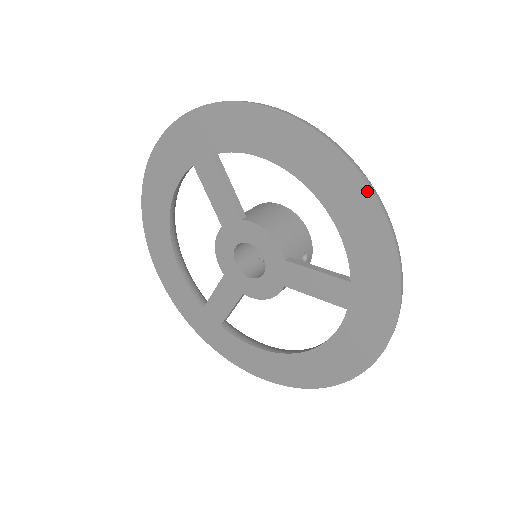
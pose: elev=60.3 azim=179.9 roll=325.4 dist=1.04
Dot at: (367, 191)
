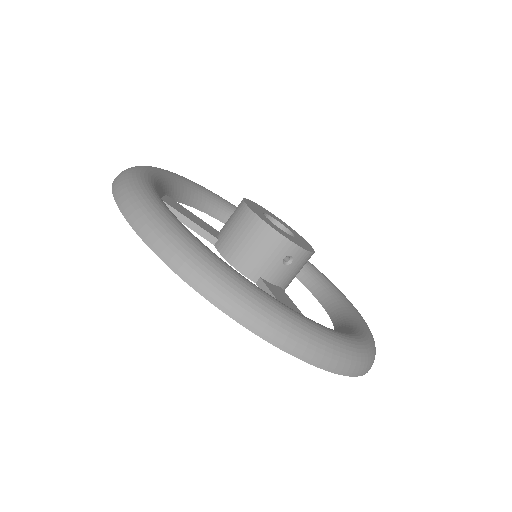
Dot at: (210, 300)
